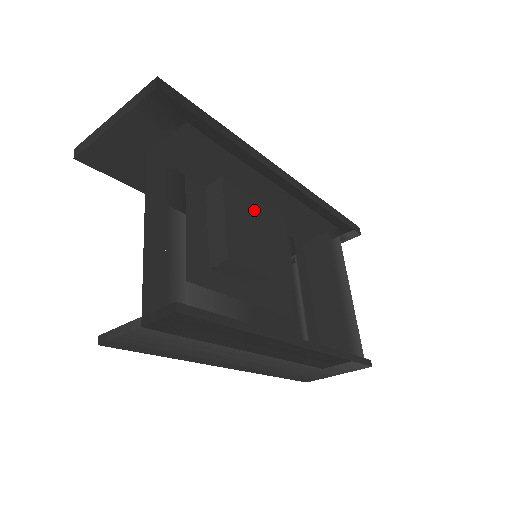
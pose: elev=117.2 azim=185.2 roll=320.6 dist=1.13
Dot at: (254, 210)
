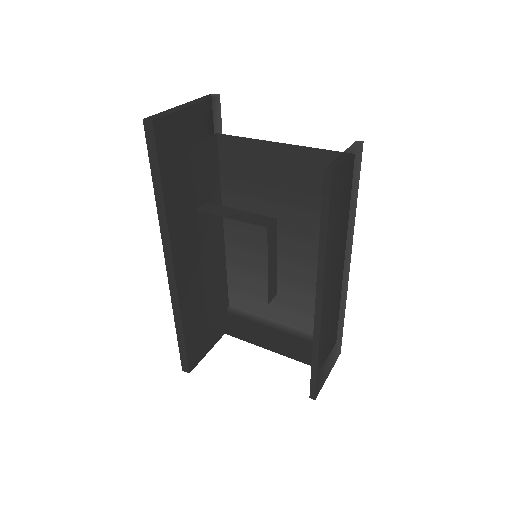
Dot at: occluded
